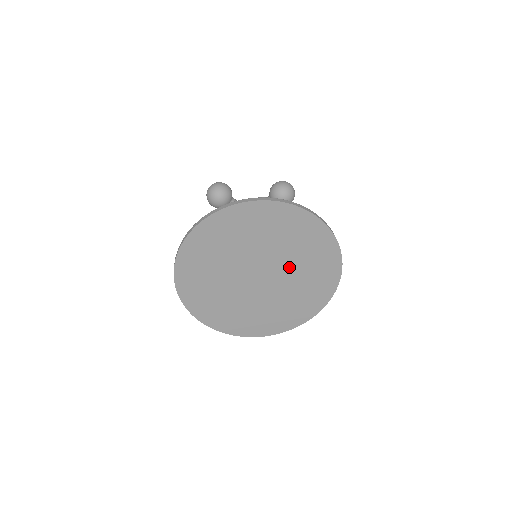
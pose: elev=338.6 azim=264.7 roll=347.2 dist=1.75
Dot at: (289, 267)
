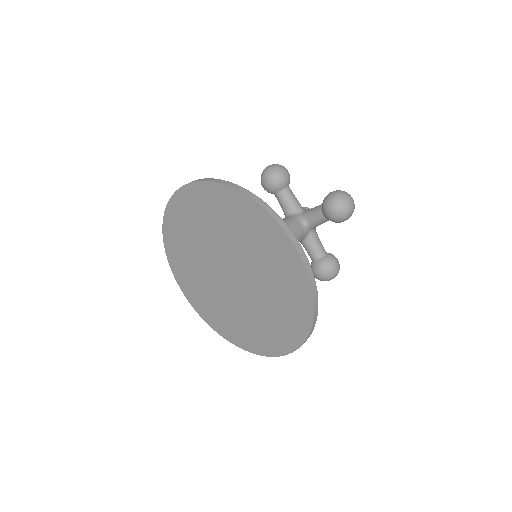
Dot at: (258, 282)
